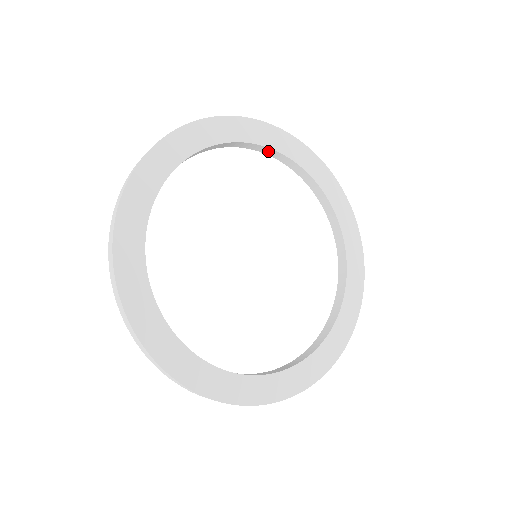
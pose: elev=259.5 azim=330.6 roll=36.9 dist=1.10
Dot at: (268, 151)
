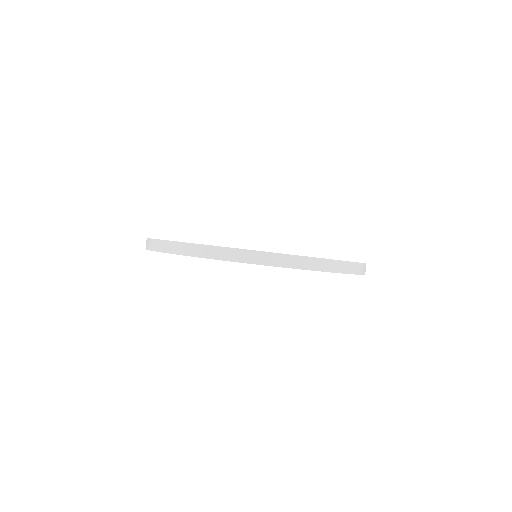
Dot at: occluded
